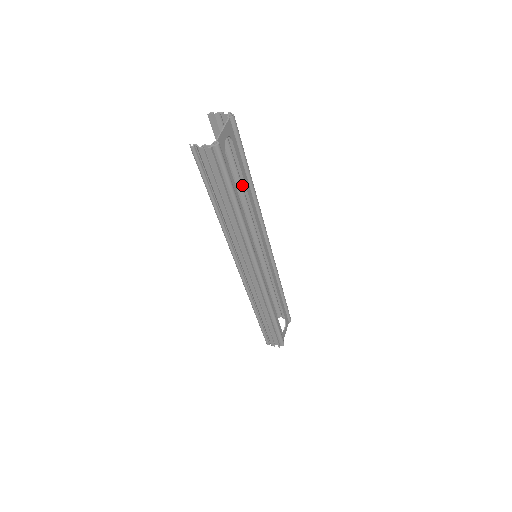
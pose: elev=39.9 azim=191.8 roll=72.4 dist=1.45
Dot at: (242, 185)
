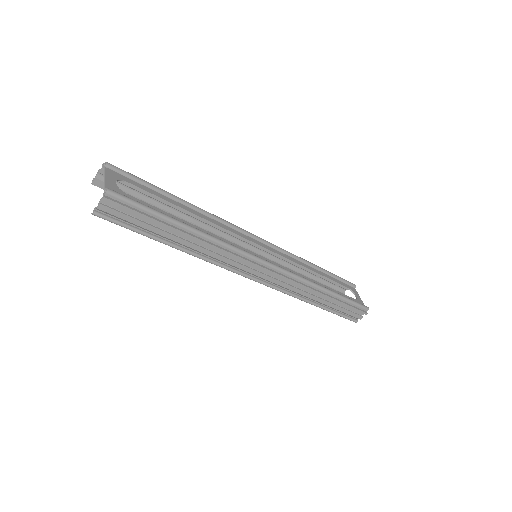
Dot at: (181, 212)
